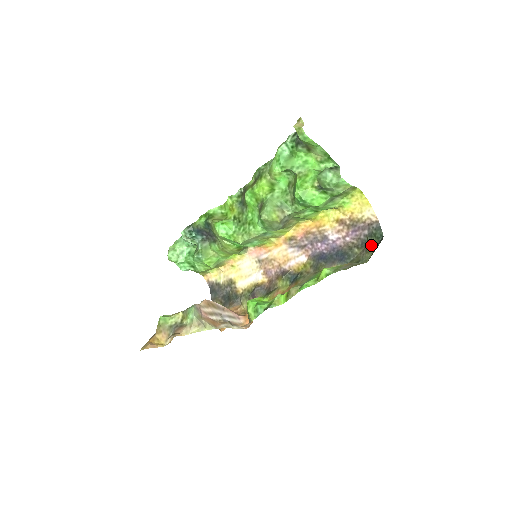
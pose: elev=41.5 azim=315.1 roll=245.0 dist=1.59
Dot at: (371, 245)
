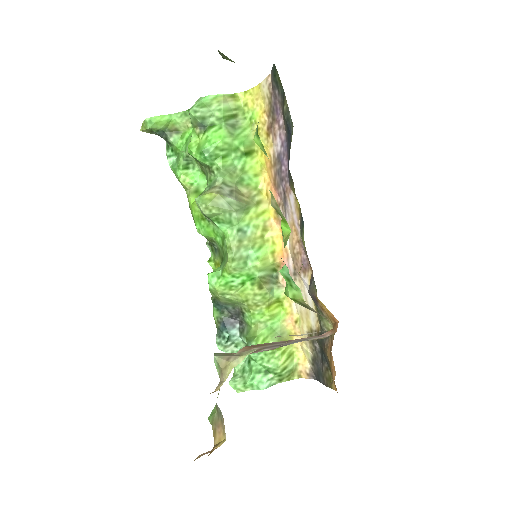
Dot at: (280, 82)
